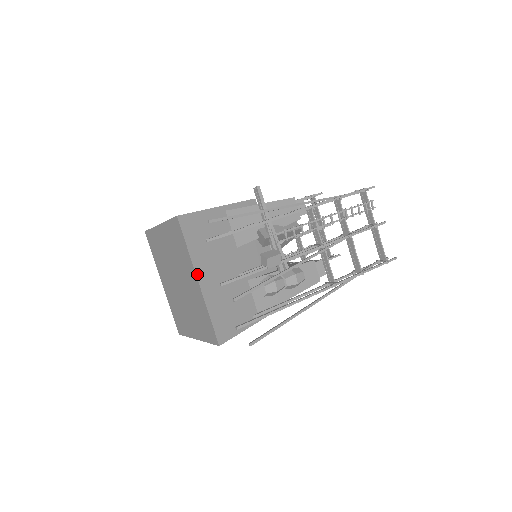
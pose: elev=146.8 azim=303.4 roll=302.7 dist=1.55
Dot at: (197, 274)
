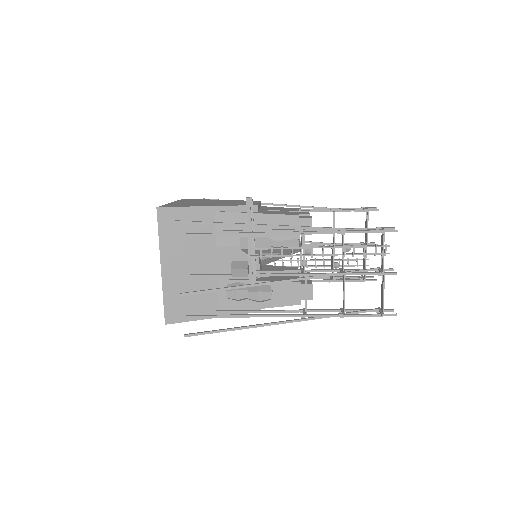
Dot at: (162, 261)
